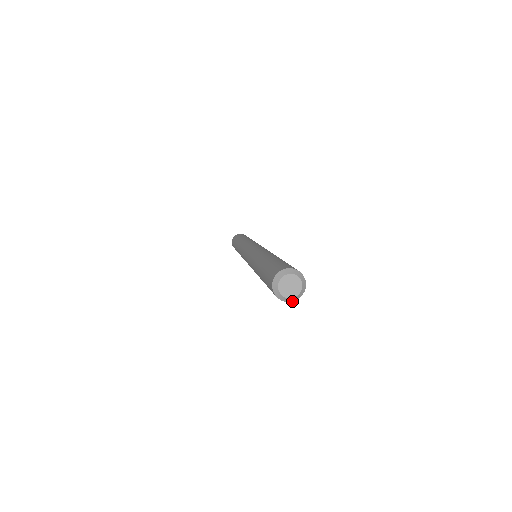
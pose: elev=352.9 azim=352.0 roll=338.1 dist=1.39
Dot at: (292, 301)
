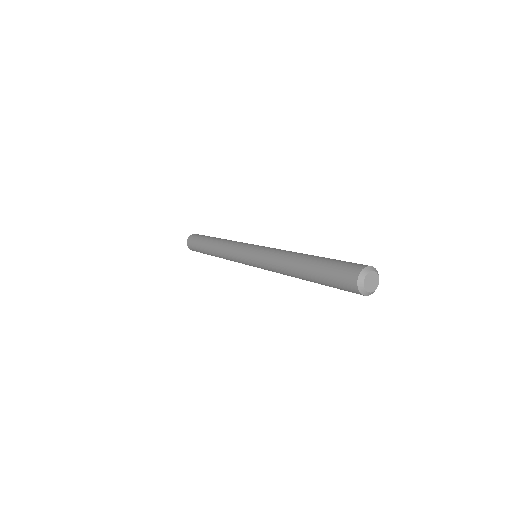
Dot at: occluded
